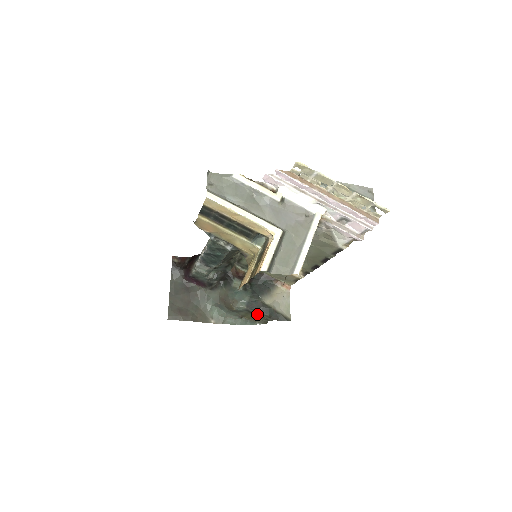
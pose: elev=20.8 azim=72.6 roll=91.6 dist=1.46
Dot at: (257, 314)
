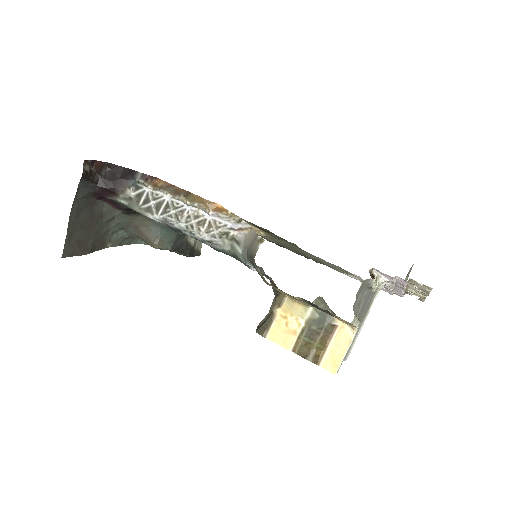
Dot at: occluded
